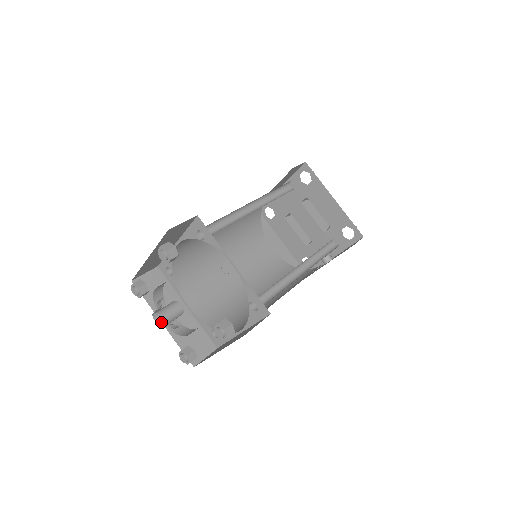
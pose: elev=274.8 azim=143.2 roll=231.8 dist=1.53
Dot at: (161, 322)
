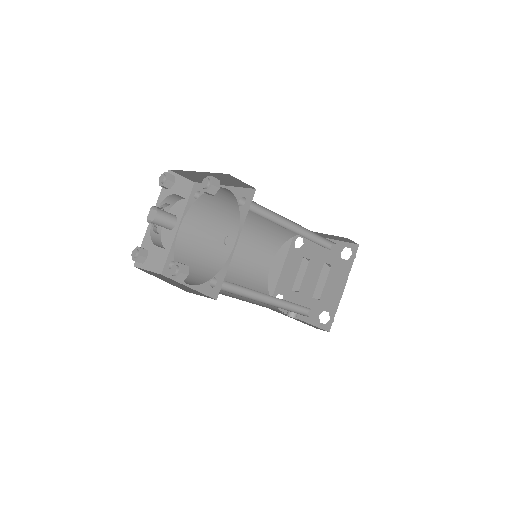
Dot at: (152, 217)
